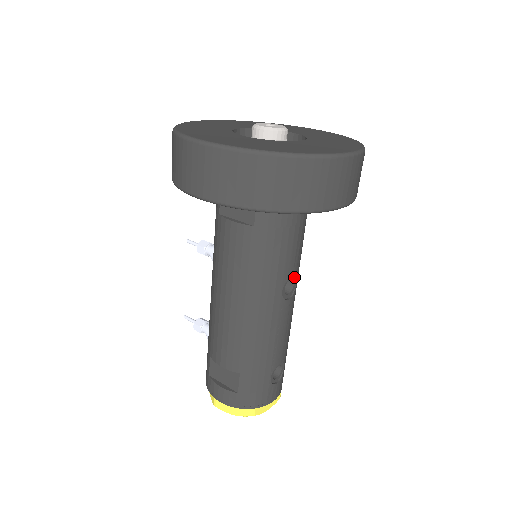
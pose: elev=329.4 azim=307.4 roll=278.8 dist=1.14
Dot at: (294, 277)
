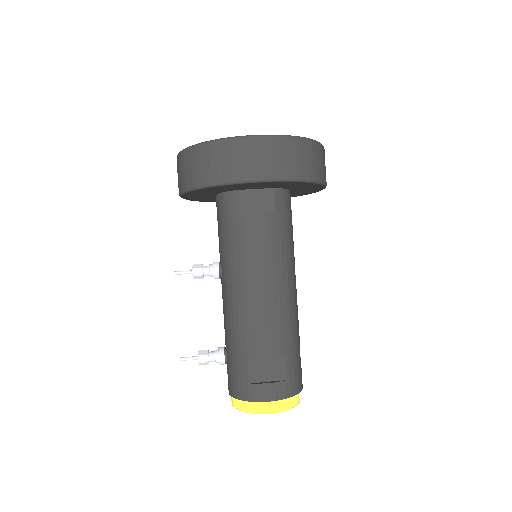
Dot at: occluded
